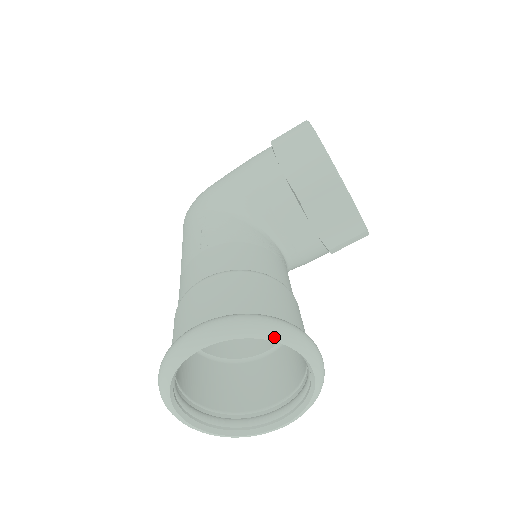
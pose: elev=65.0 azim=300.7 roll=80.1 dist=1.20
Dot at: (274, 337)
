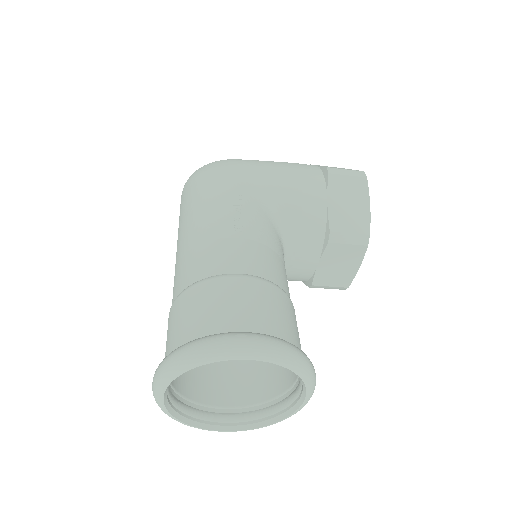
Dot at: (304, 376)
